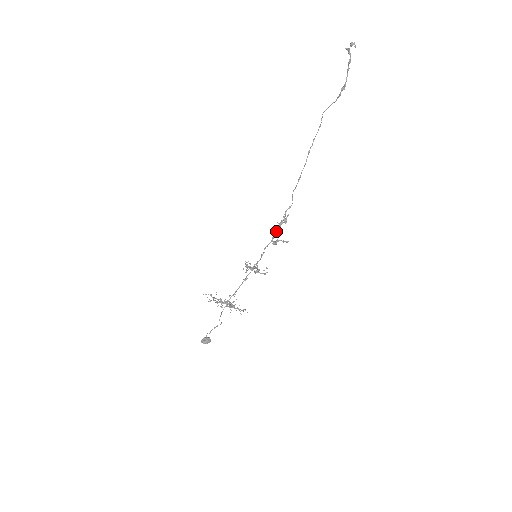
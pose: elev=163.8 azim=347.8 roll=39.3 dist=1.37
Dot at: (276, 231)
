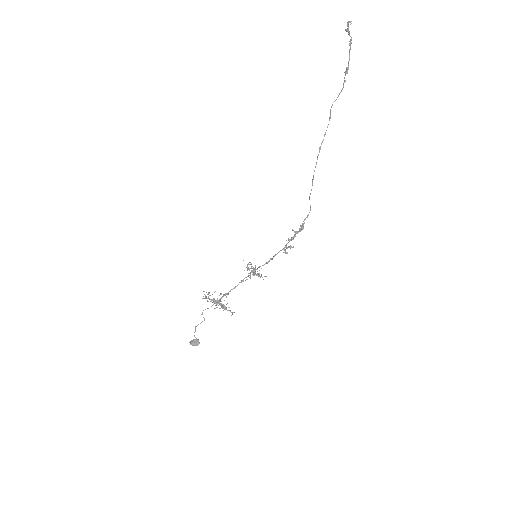
Dot at: (290, 239)
